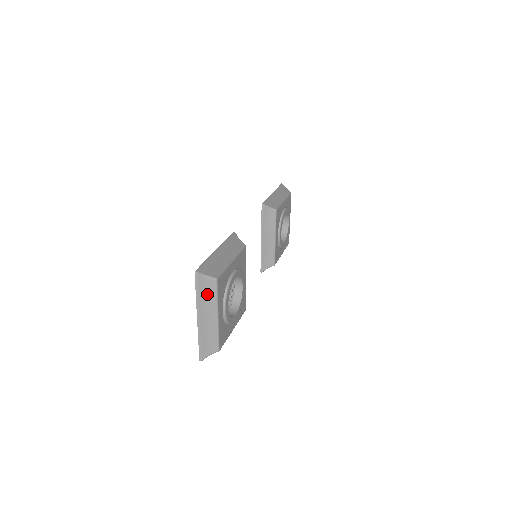
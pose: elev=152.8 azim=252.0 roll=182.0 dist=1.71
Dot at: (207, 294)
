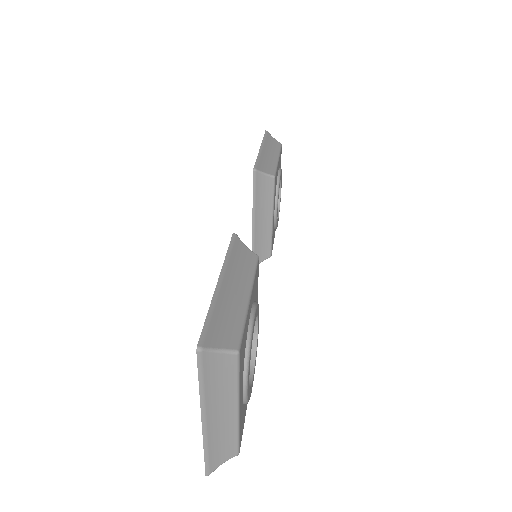
Dot at: (220, 379)
